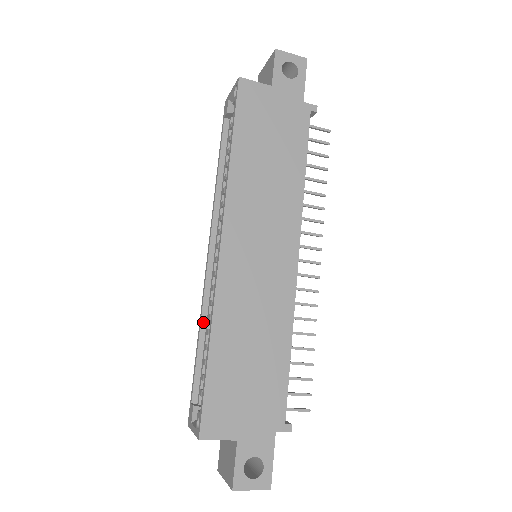
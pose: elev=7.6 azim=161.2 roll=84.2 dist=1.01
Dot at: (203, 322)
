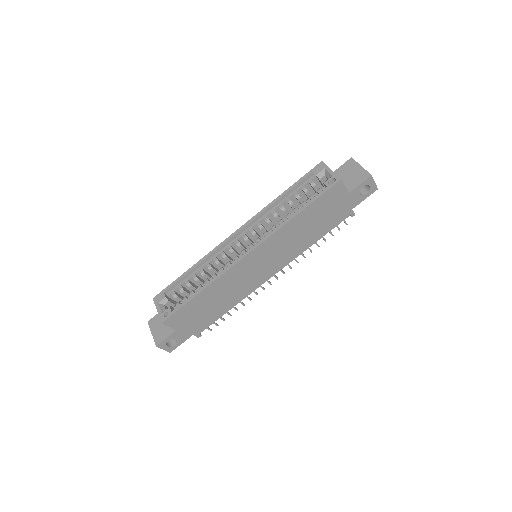
Dot at: (203, 262)
